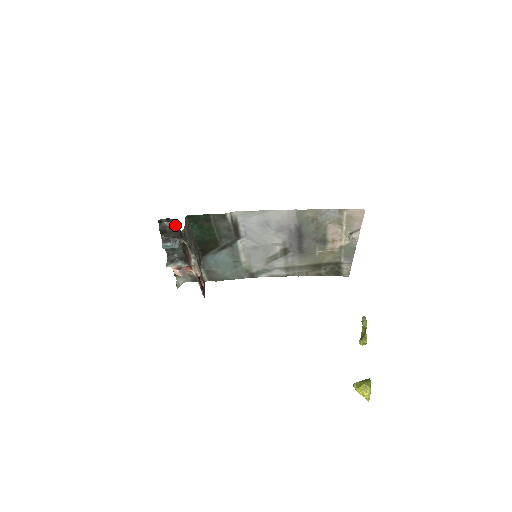
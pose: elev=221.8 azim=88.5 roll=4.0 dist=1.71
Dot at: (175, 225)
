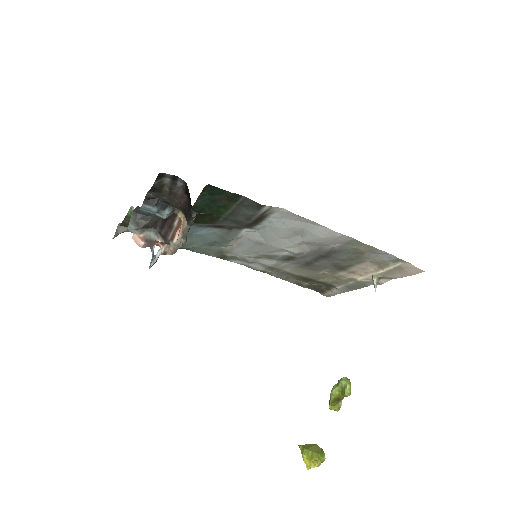
Dot at: (182, 190)
